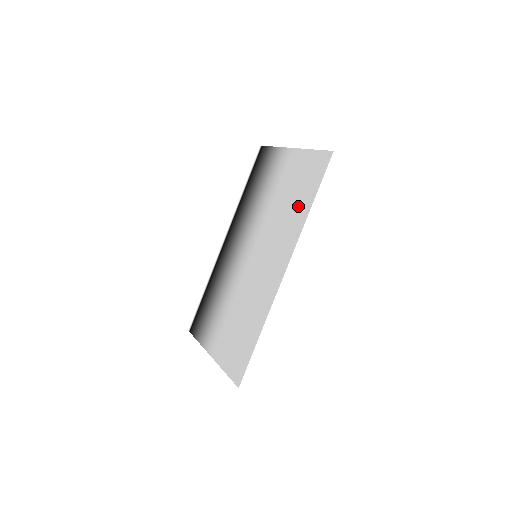
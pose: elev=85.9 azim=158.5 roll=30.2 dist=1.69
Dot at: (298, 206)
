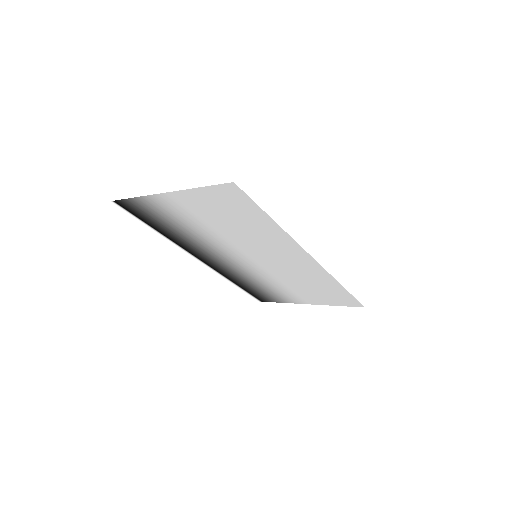
Dot at: (256, 225)
